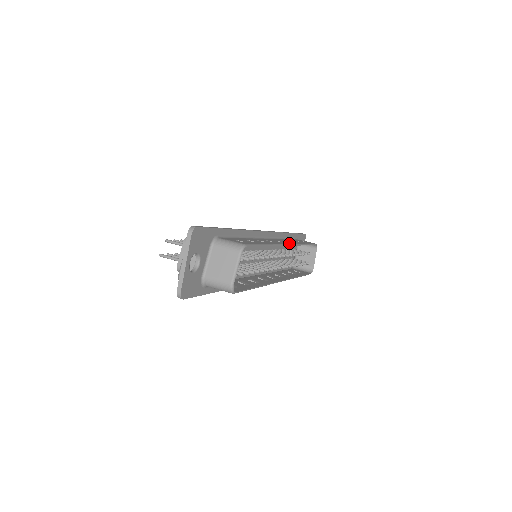
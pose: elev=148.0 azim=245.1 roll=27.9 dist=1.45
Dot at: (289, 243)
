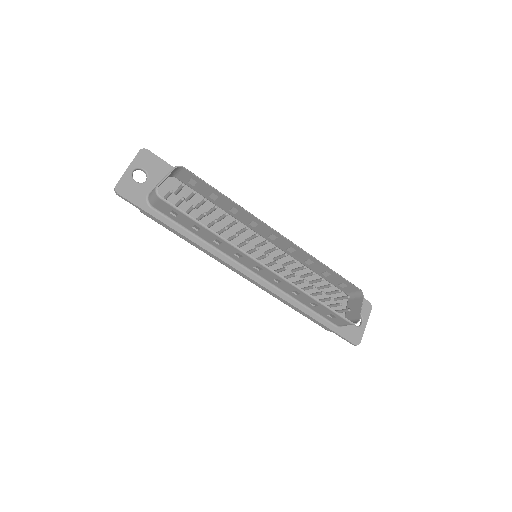
Dot at: (283, 236)
